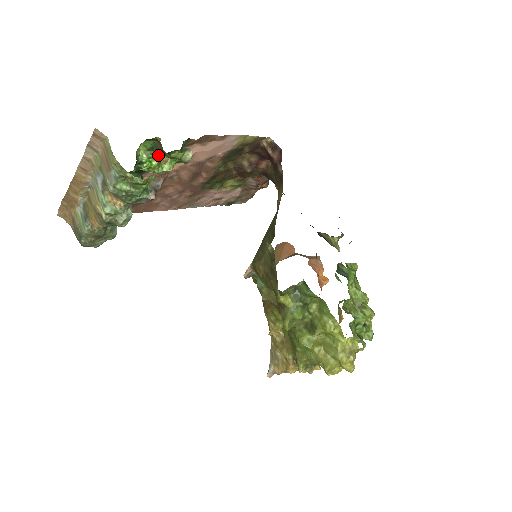
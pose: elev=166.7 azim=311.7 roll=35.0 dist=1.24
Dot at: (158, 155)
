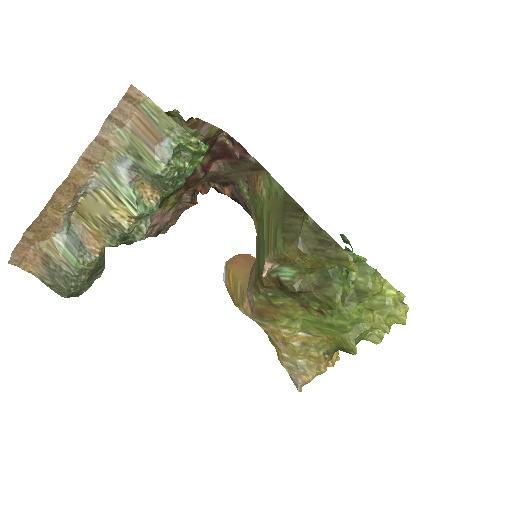
Dot at: occluded
